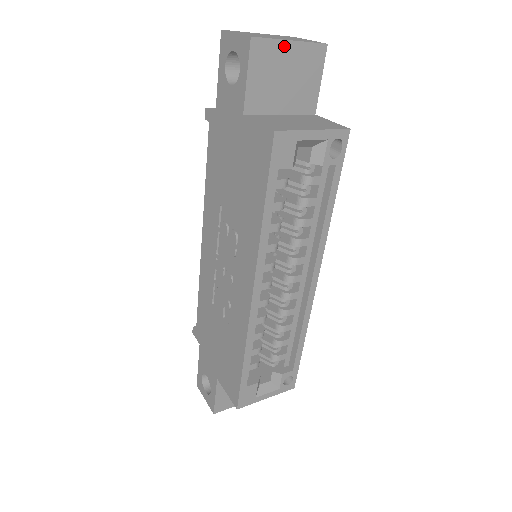
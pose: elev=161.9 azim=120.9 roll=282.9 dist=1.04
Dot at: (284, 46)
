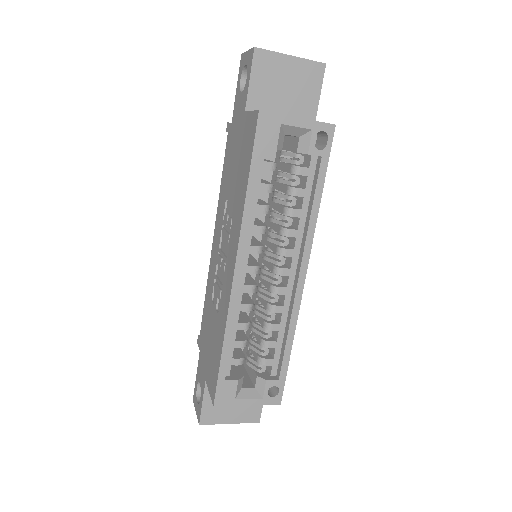
Dot at: (284, 59)
